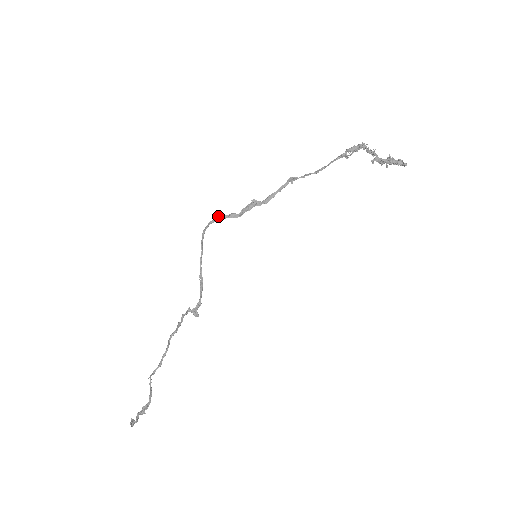
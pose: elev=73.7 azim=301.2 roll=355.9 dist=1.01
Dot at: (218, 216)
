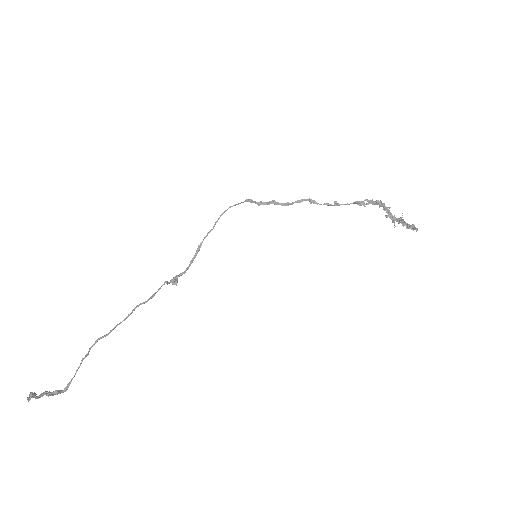
Dot at: (240, 203)
